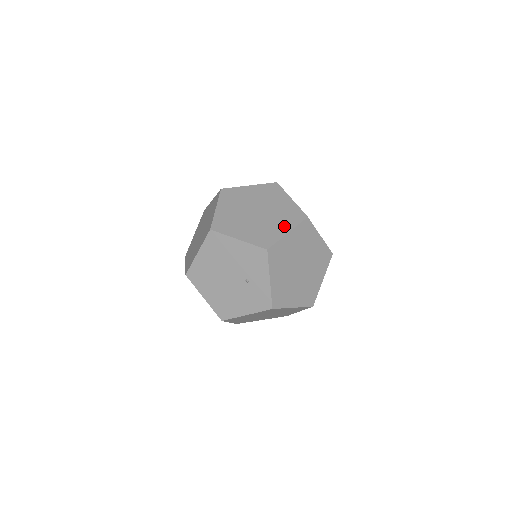
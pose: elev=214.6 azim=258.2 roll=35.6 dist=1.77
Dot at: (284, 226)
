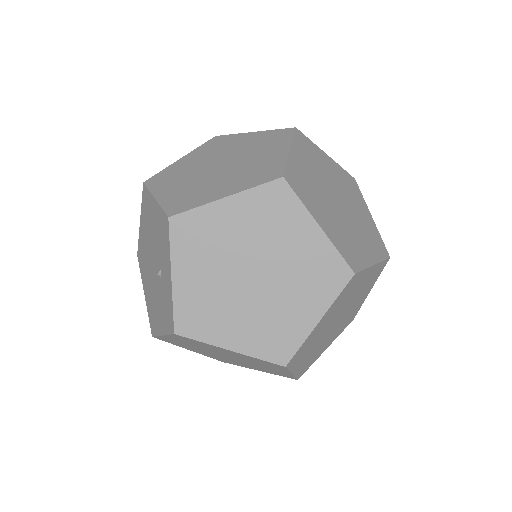
Dot at: (231, 187)
